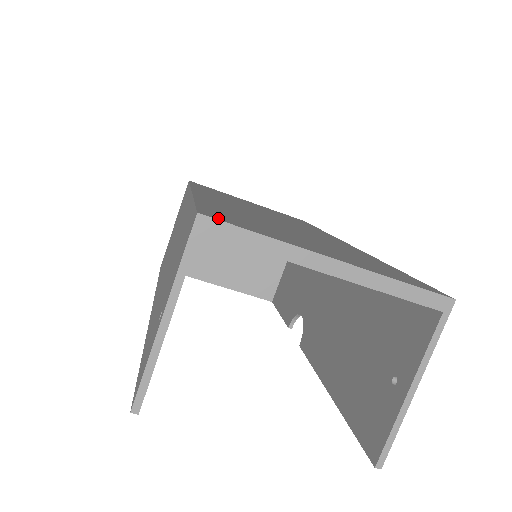
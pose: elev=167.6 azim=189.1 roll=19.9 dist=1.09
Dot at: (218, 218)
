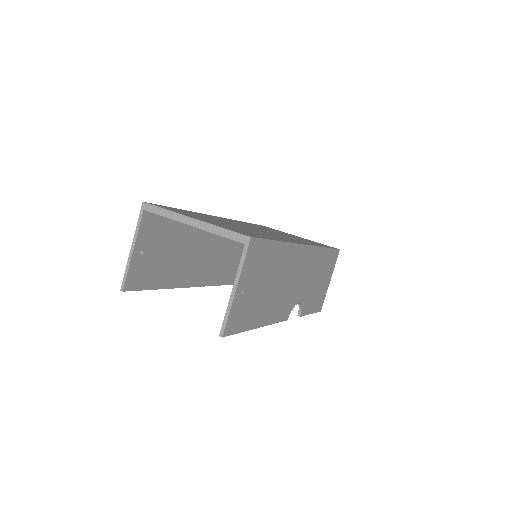
Dot at: (153, 204)
